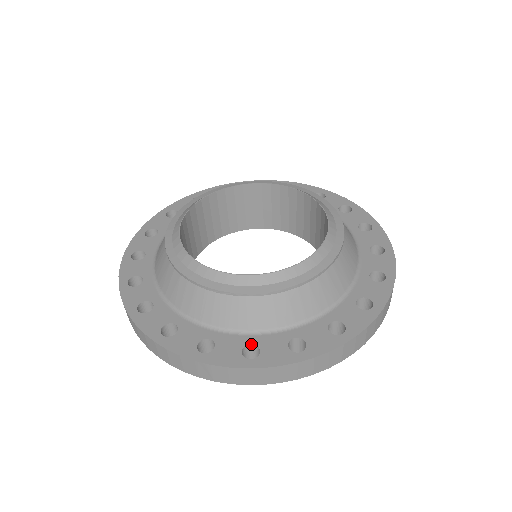
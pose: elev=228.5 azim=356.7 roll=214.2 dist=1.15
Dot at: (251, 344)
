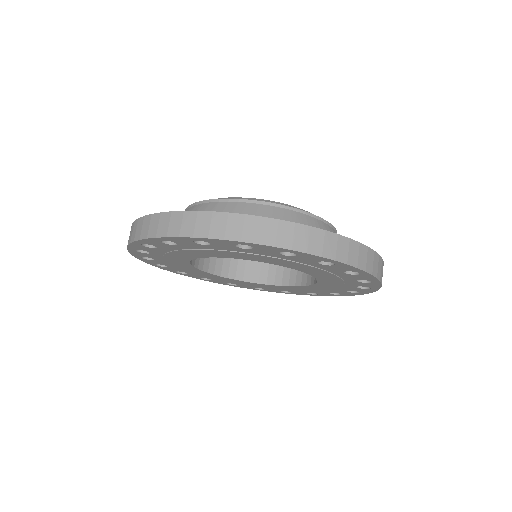
Dot at: occluded
